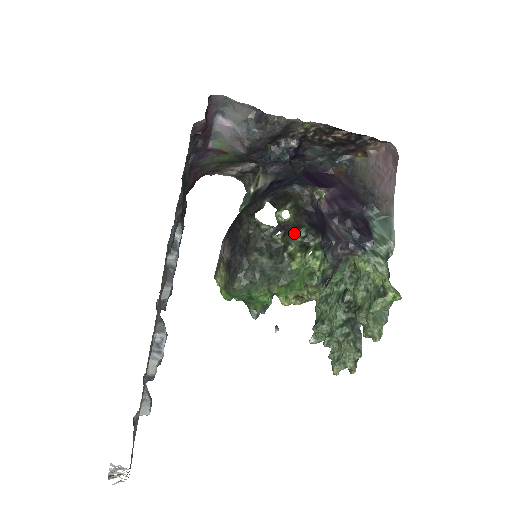
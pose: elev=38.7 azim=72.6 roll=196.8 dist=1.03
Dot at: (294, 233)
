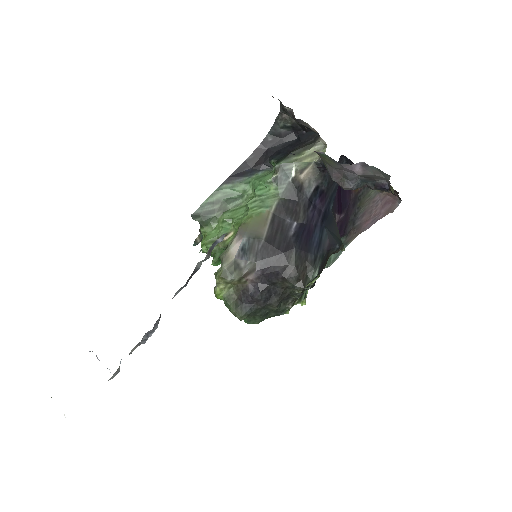
Dot at: (306, 287)
